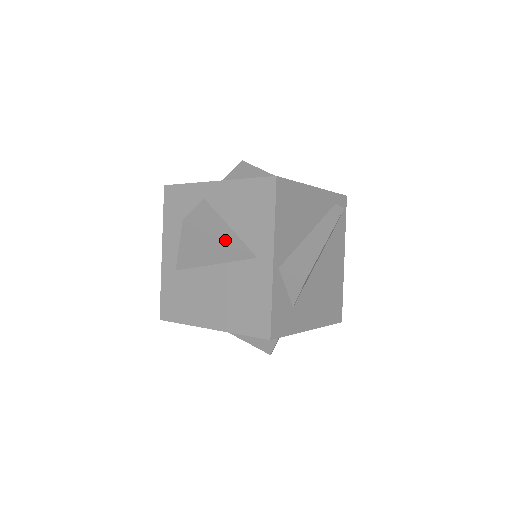
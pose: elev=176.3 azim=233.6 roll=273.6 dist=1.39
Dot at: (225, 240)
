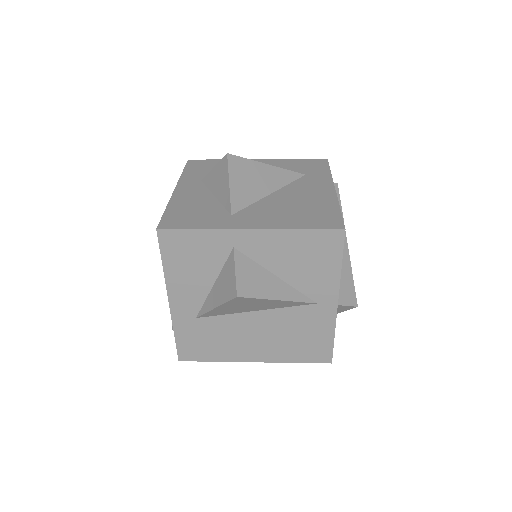
Dot at: (284, 299)
